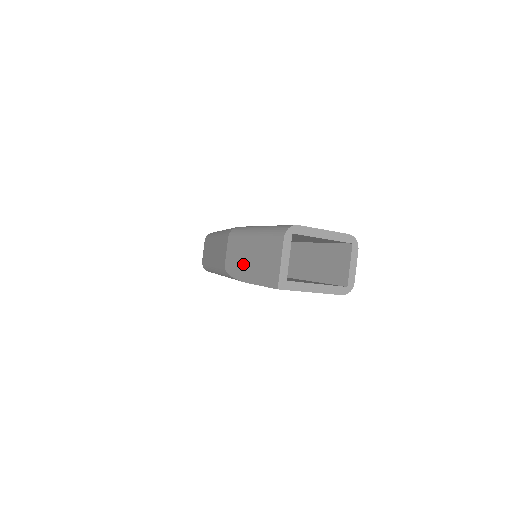
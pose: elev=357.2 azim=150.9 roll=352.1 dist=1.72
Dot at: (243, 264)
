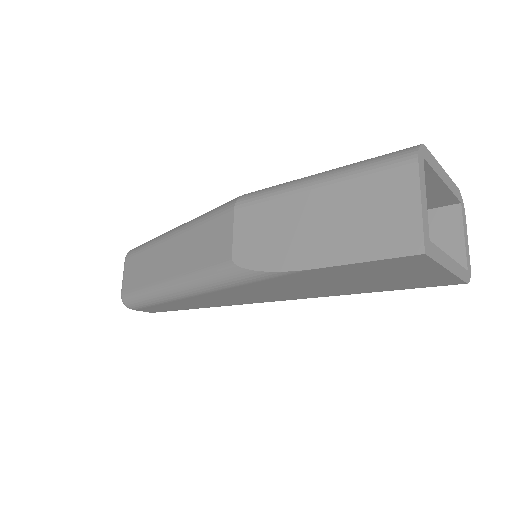
Dot at: (292, 239)
